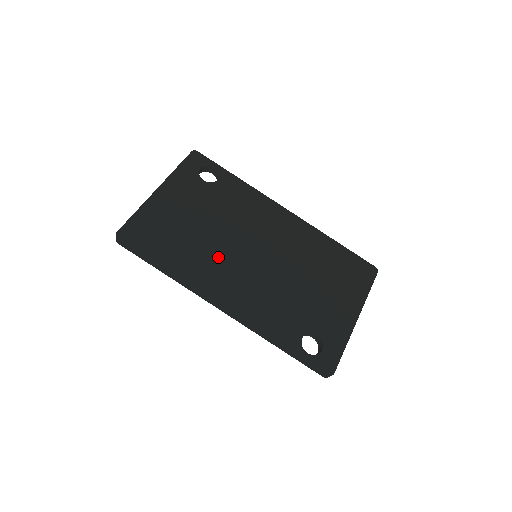
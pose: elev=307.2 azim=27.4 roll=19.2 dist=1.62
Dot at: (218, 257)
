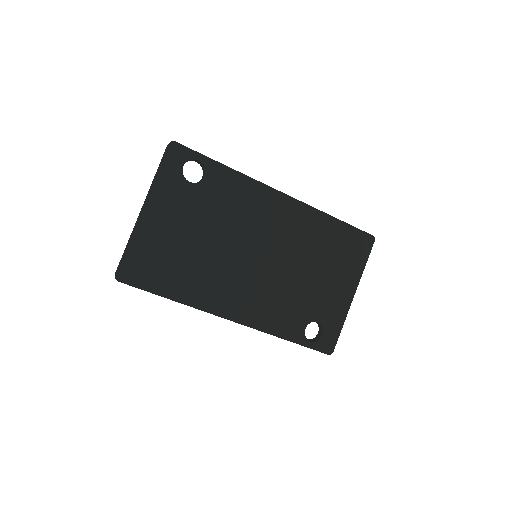
Dot at: (220, 272)
